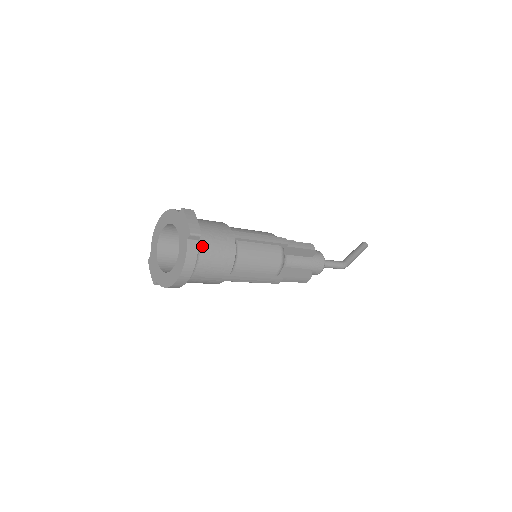
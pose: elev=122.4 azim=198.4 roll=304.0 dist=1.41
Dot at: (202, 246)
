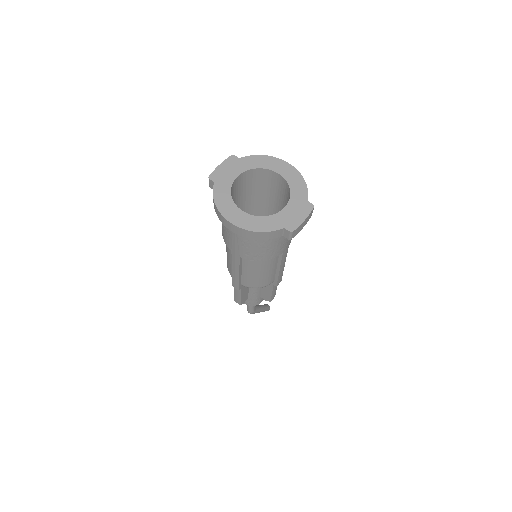
Dot at: occluded
